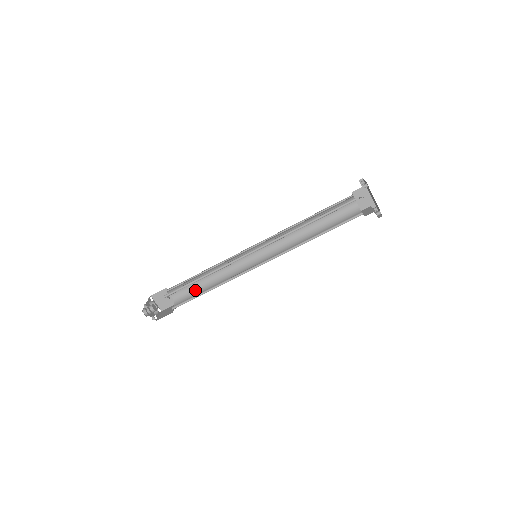
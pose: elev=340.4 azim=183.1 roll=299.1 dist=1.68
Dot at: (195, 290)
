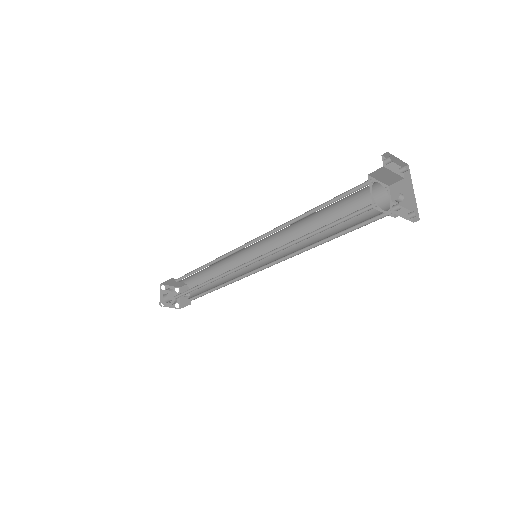
Dot at: (205, 290)
